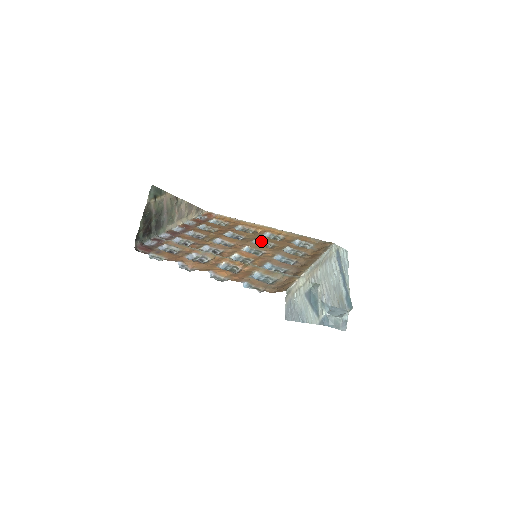
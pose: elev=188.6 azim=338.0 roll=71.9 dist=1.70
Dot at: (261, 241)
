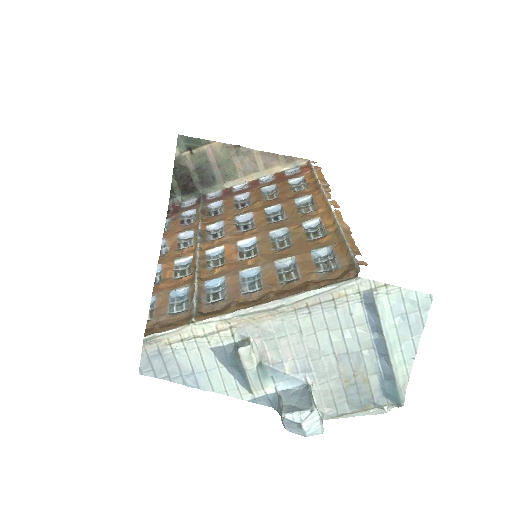
Dot at: (287, 233)
